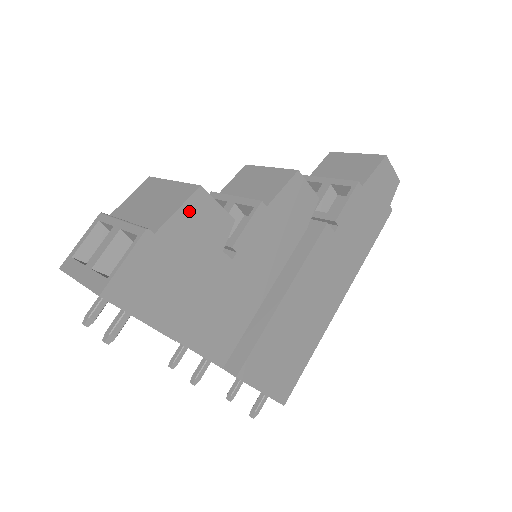
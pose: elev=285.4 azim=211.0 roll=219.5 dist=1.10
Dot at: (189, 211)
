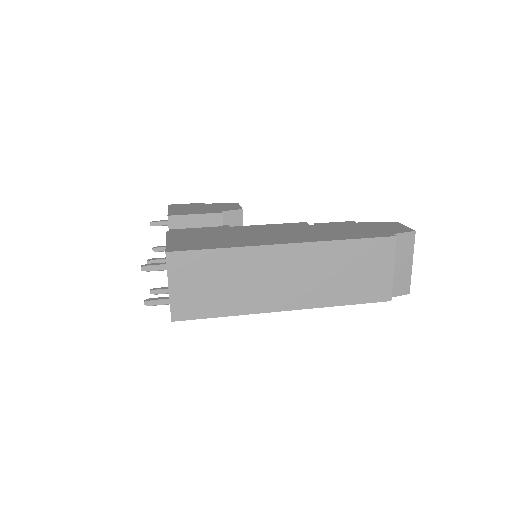
Dot at: (225, 204)
